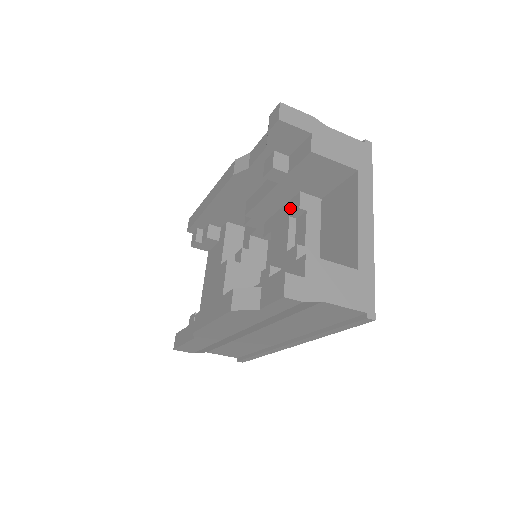
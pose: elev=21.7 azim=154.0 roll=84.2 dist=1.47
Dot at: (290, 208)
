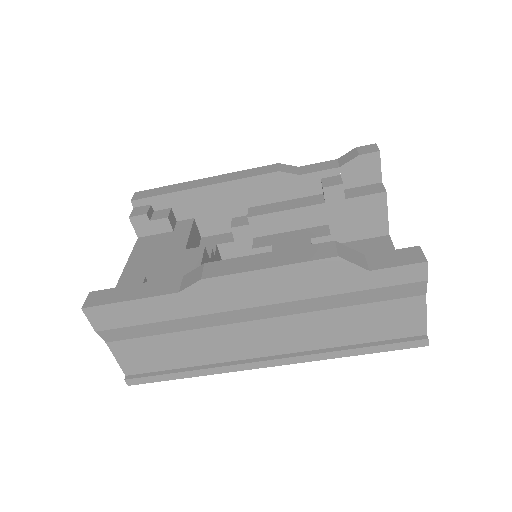
Dot at: (311, 233)
